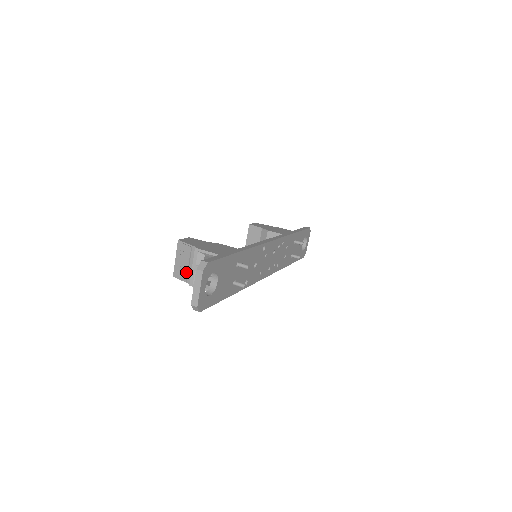
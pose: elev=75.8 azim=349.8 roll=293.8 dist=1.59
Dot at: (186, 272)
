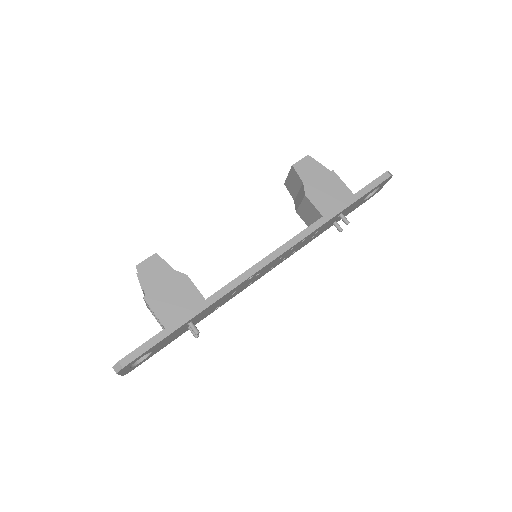
Dot at: (144, 295)
